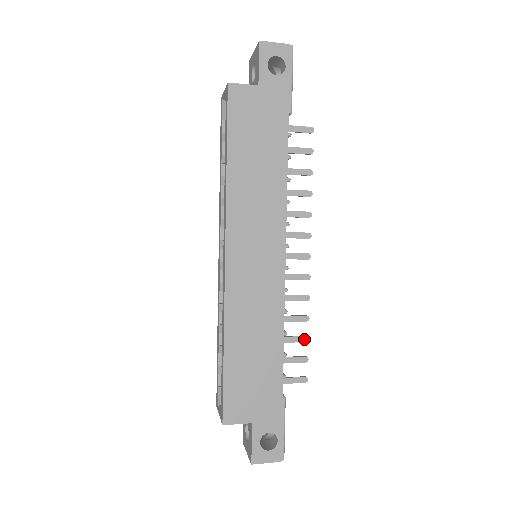
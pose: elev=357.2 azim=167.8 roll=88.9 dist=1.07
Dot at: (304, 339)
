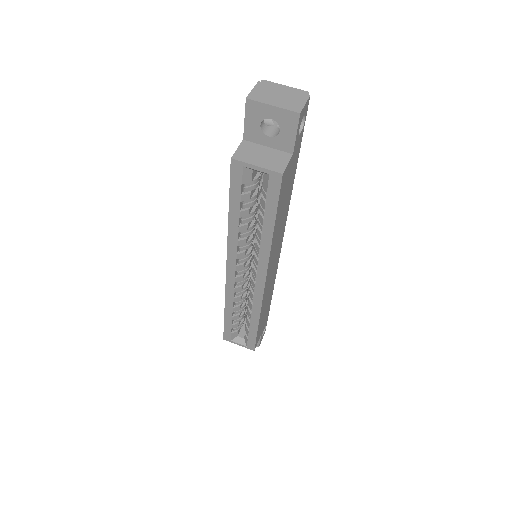
Dot at: occluded
